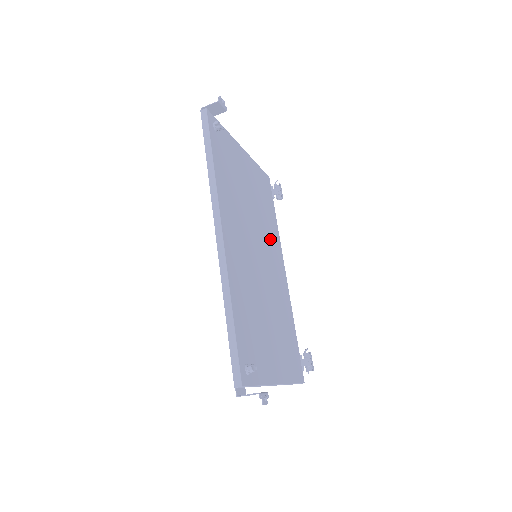
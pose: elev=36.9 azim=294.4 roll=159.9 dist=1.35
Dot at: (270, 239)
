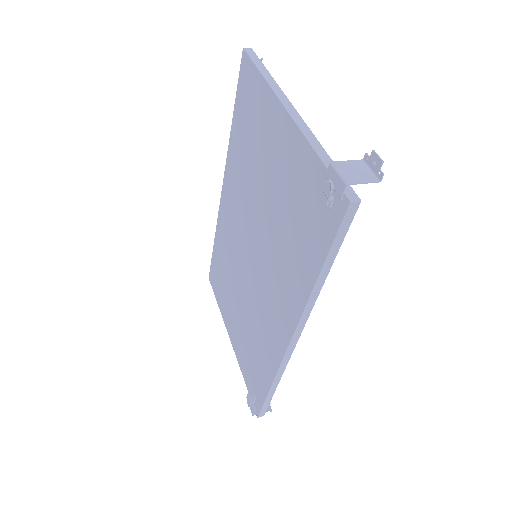
Dot at: occluded
